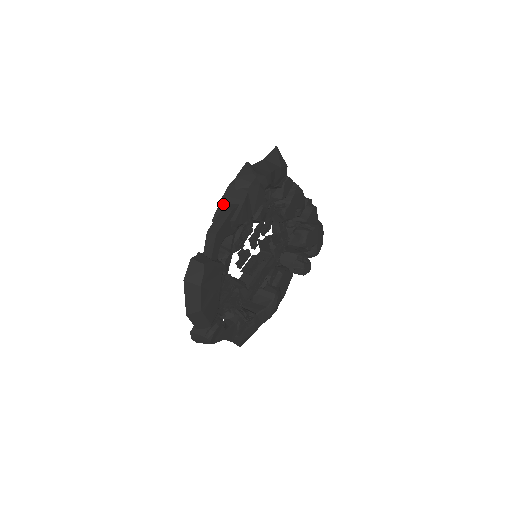
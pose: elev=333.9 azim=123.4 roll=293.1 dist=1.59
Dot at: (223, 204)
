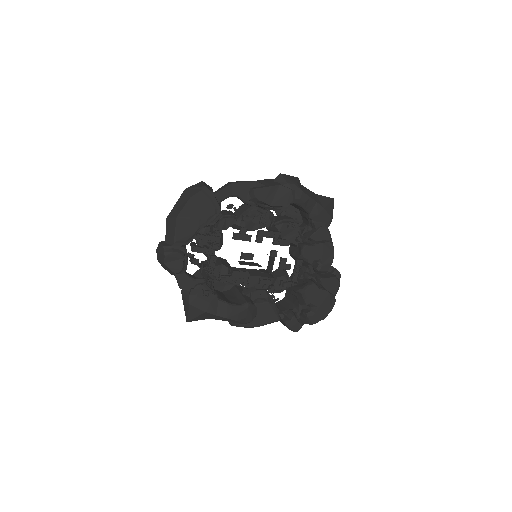
Dot at: occluded
